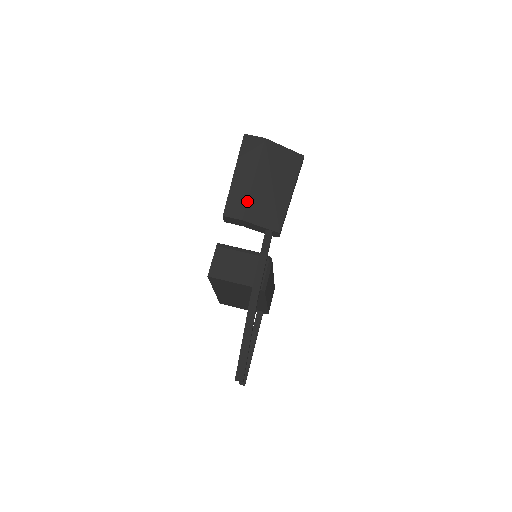
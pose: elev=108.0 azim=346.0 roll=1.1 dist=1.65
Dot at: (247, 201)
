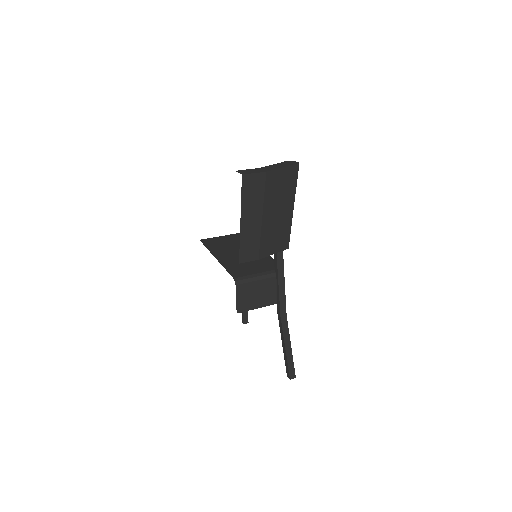
Dot at: (260, 242)
